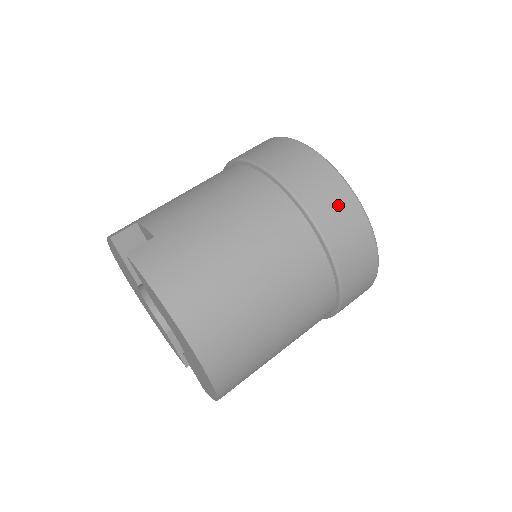
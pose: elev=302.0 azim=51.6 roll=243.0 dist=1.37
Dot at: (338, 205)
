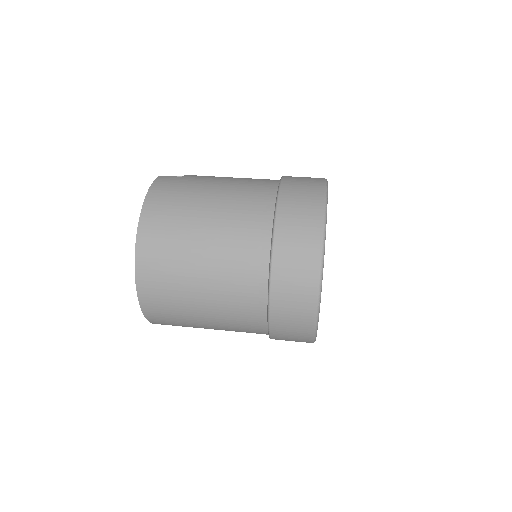
Dot at: (304, 219)
